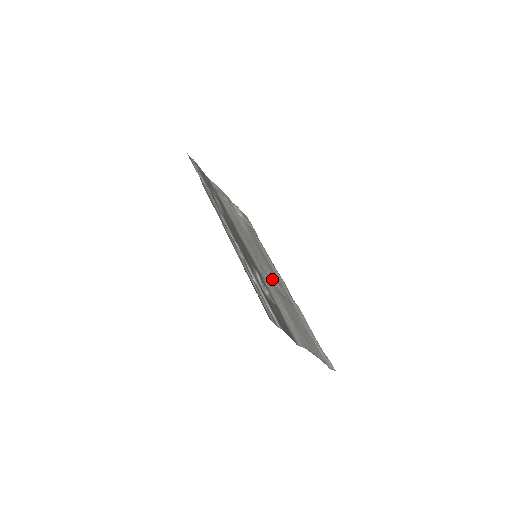
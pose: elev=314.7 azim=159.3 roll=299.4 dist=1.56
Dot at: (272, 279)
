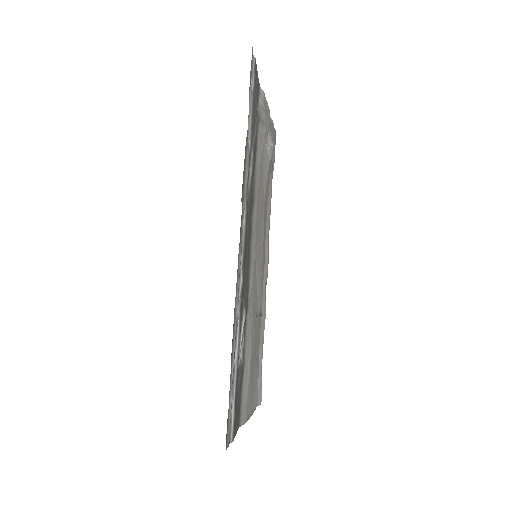
Dot at: (257, 288)
